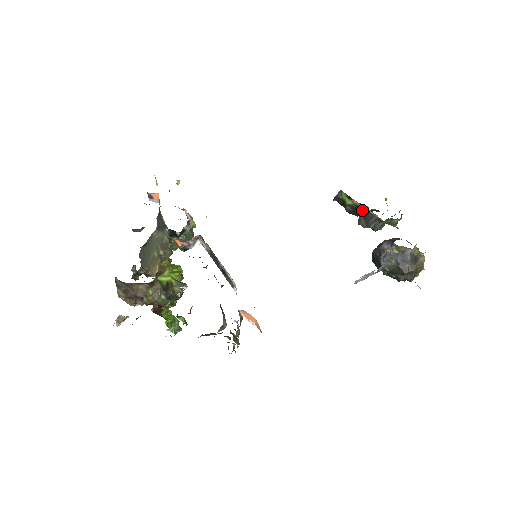
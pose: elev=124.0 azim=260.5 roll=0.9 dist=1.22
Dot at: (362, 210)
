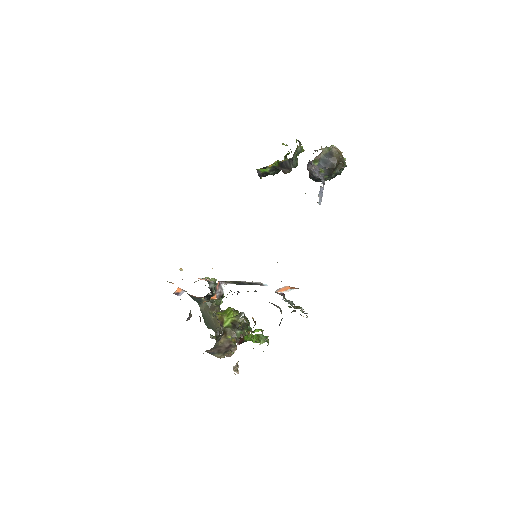
Dot at: (278, 165)
